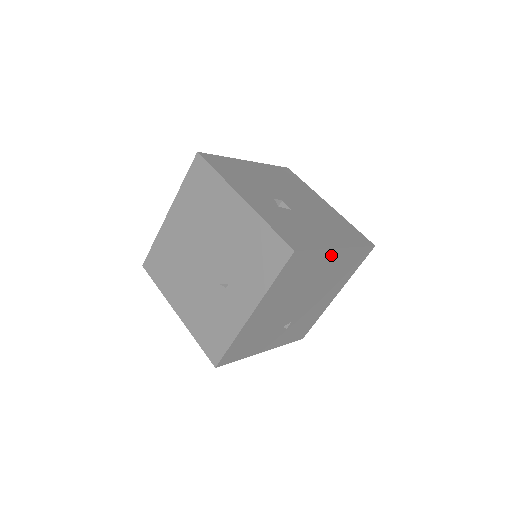
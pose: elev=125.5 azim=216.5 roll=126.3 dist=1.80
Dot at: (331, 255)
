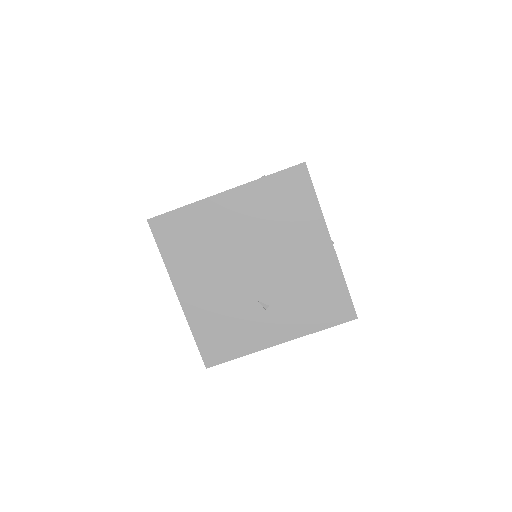
Dot at: occluded
